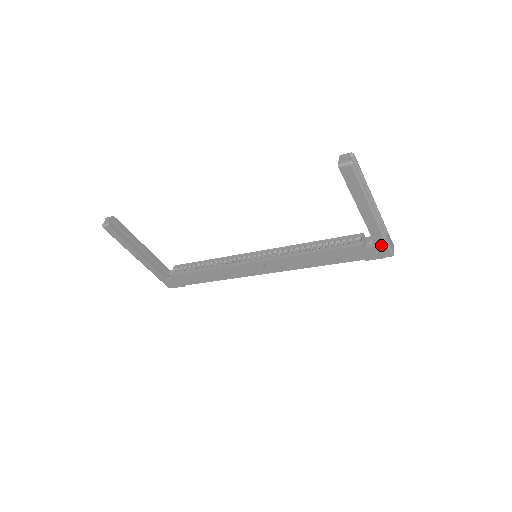
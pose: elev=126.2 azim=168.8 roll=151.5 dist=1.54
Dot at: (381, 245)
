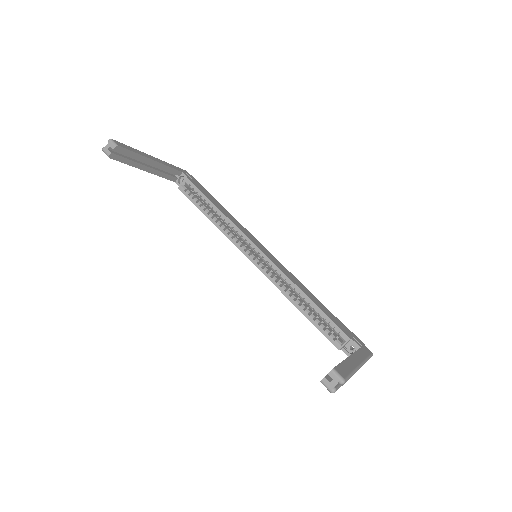
Dot at: occluded
